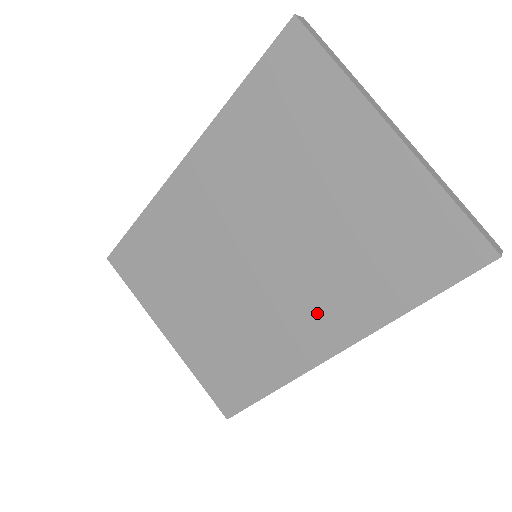
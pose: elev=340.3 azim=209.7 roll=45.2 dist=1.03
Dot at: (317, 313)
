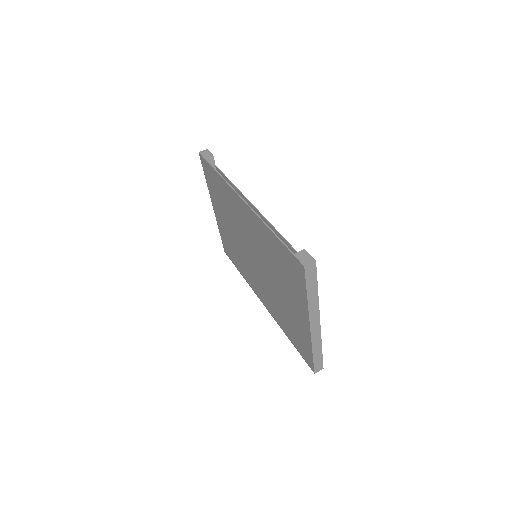
Dot at: (265, 295)
